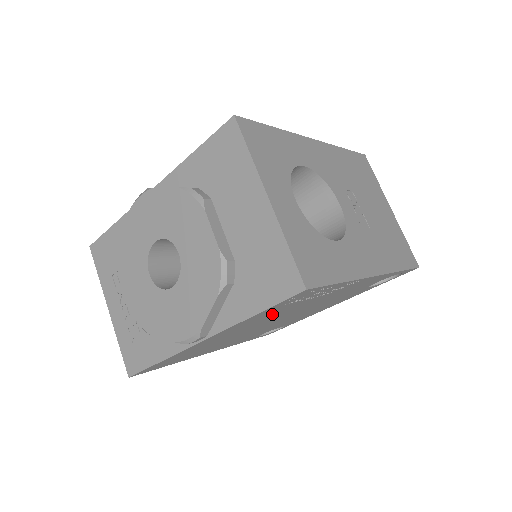
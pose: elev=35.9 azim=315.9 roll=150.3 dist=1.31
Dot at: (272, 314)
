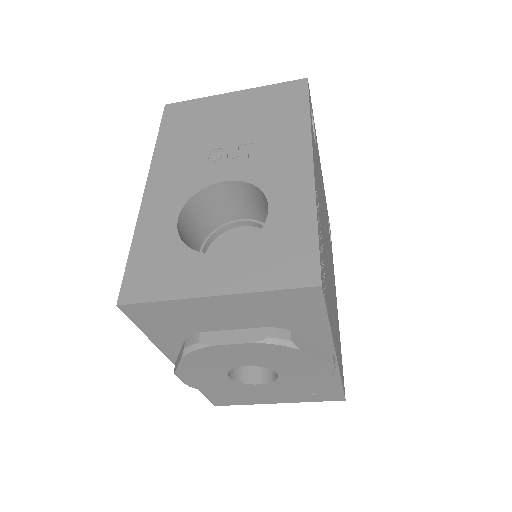
Dot at: (327, 285)
